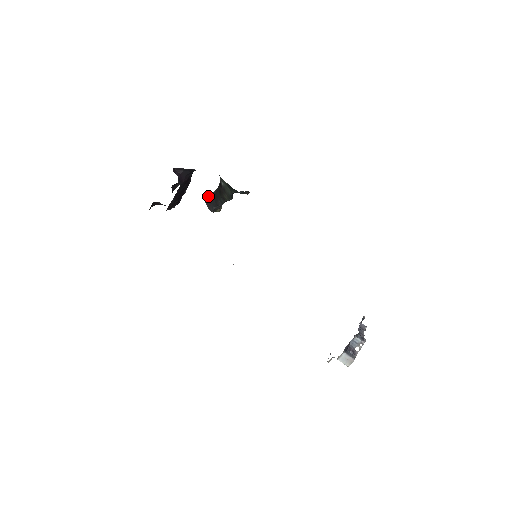
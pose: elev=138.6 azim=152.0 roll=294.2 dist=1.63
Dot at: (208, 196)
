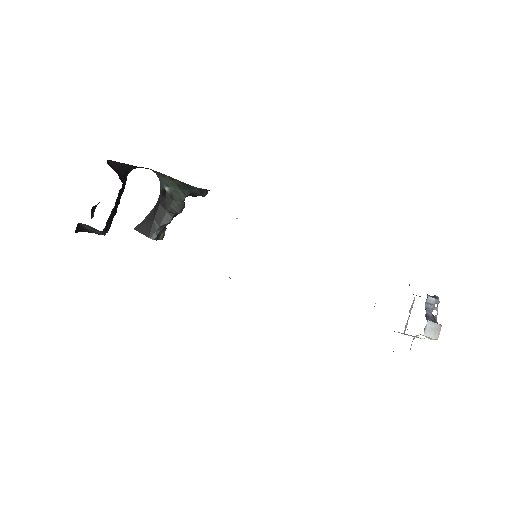
Dot at: occluded
